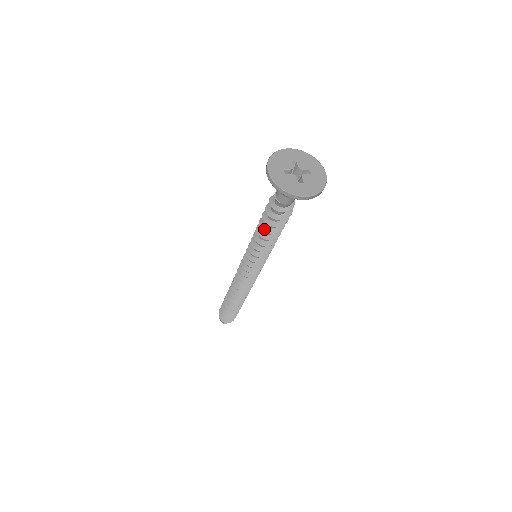
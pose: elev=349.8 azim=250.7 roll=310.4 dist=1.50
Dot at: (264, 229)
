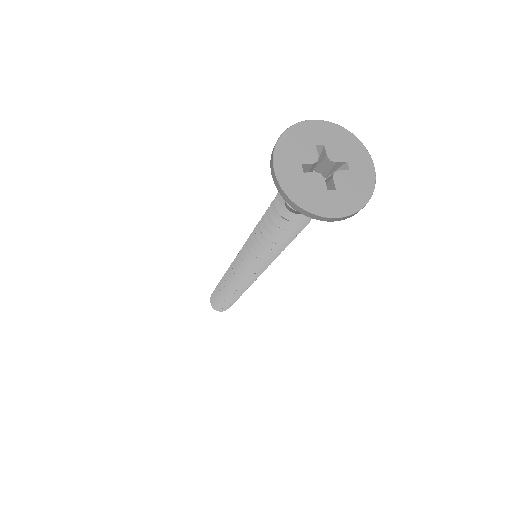
Dot at: (267, 236)
